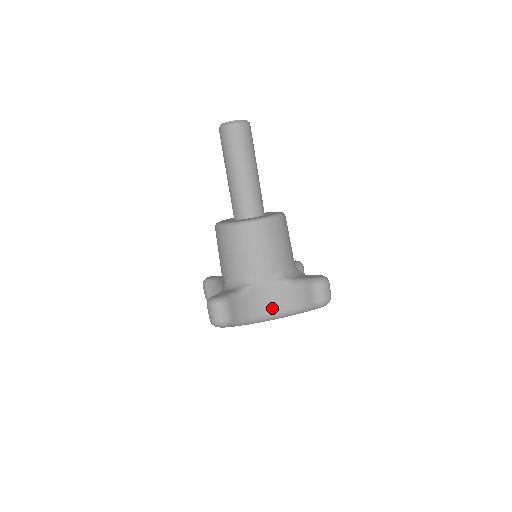
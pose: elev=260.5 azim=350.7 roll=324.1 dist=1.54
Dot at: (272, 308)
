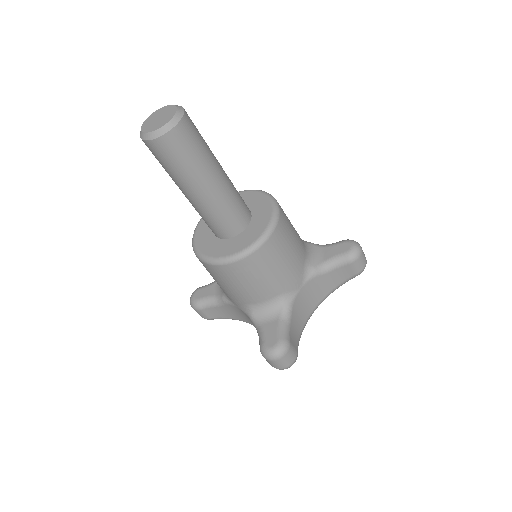
Dot at: (253, 324)
